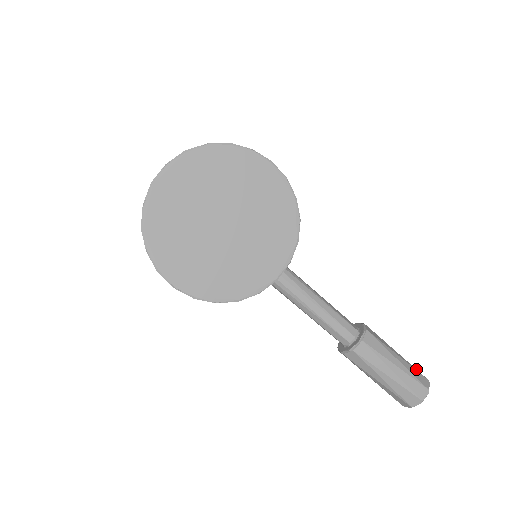
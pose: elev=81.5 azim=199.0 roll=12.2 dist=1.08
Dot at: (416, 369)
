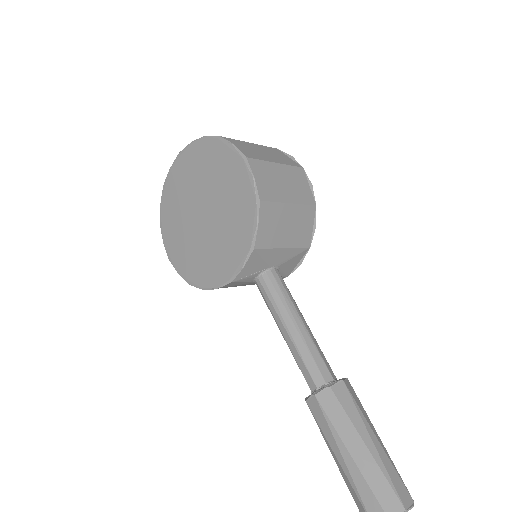
Dot at: (392, 482)
